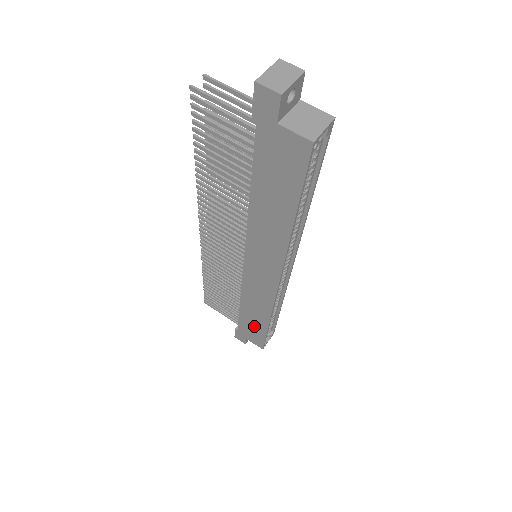
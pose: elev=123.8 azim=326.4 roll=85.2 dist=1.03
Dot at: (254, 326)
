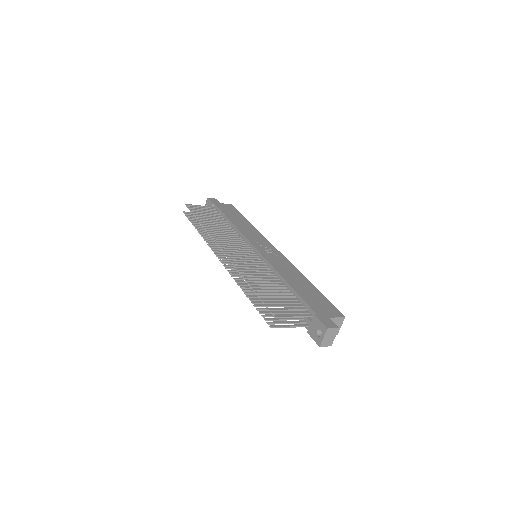
Dot at: occluded
